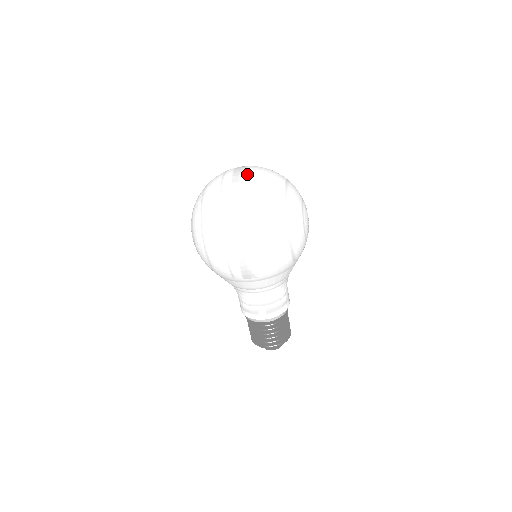
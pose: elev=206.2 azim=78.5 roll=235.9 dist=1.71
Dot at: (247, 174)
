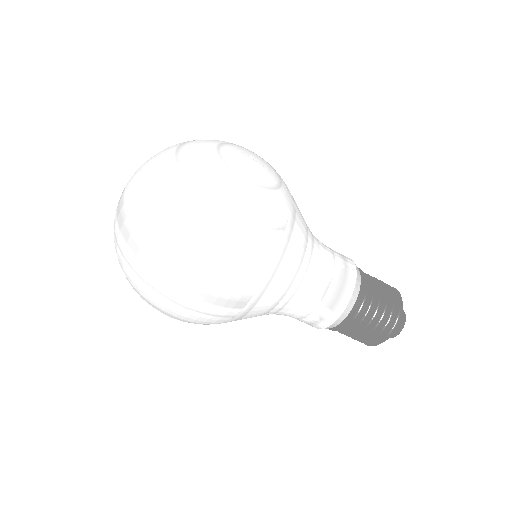
Dot at: (125, 190)
